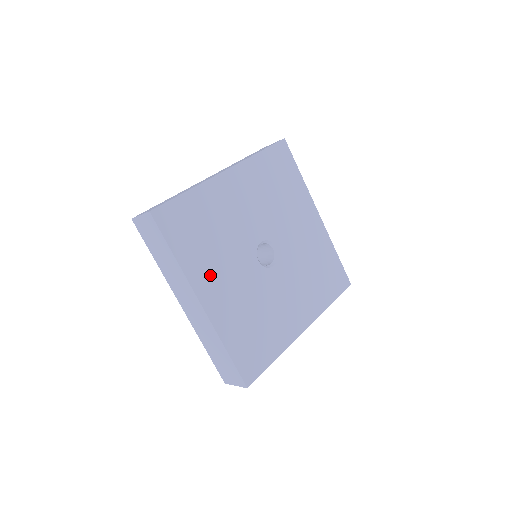
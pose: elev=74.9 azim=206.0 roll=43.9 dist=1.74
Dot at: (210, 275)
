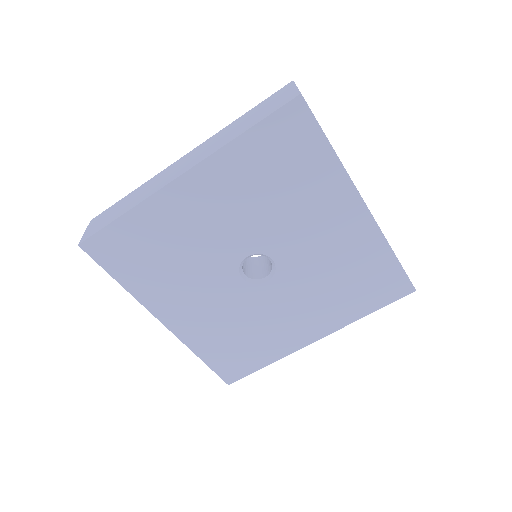
Dot at: (170, 298)
